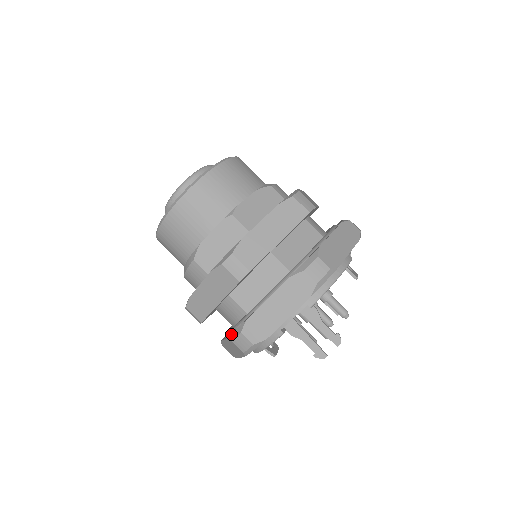
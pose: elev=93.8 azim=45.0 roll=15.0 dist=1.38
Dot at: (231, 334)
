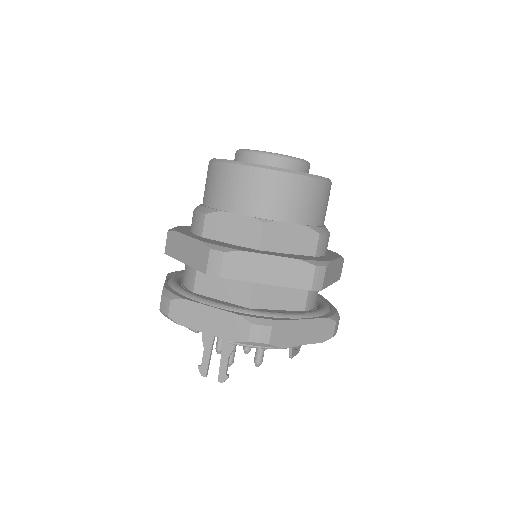
Dot at: (167, 290)
